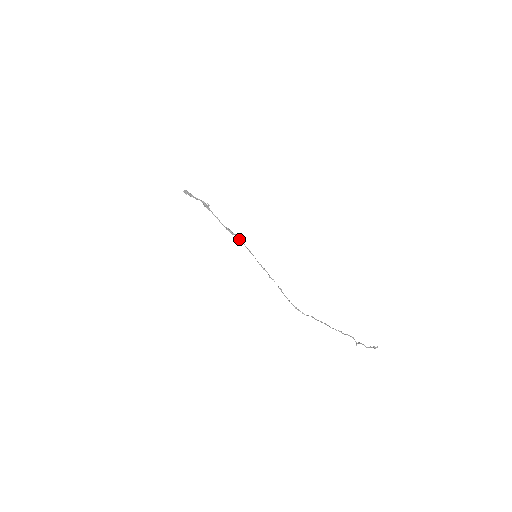
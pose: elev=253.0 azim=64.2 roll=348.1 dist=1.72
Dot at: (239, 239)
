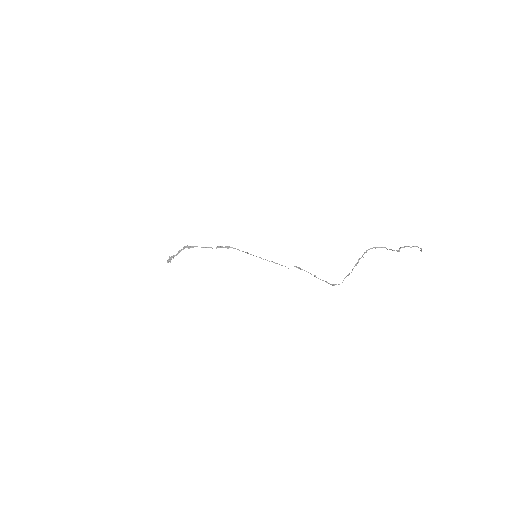
Dot at: (232, 247)
